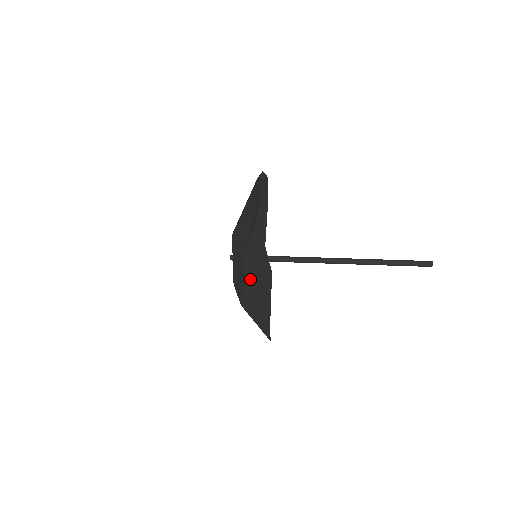
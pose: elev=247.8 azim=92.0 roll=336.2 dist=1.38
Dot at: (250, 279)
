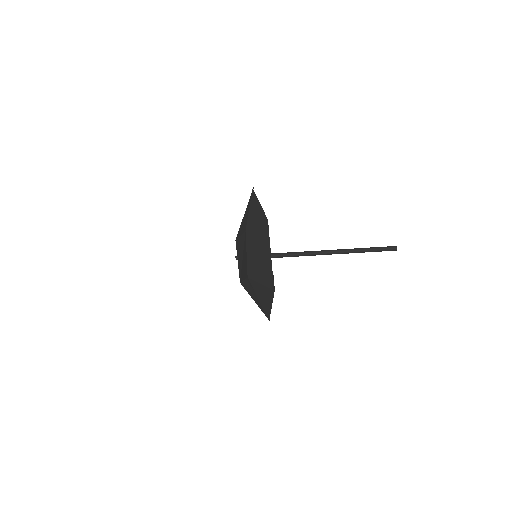
Dot at: (252, 246)
